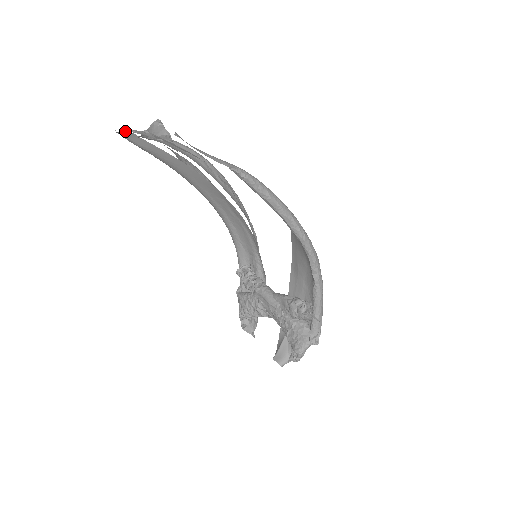
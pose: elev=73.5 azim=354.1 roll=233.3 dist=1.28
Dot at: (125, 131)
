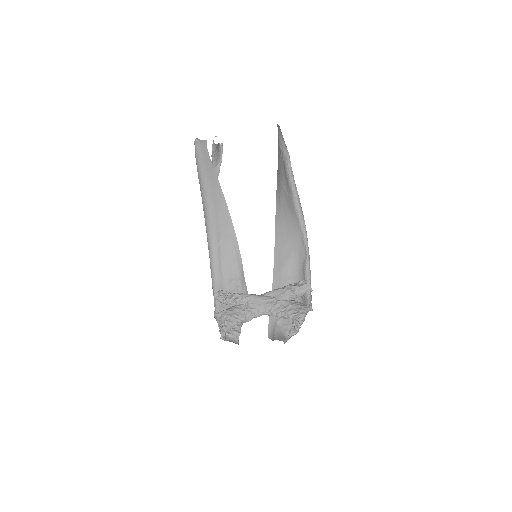
Dot at: (204, 140)
